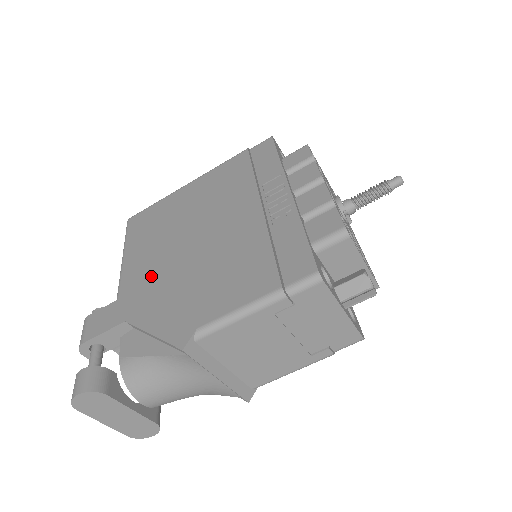
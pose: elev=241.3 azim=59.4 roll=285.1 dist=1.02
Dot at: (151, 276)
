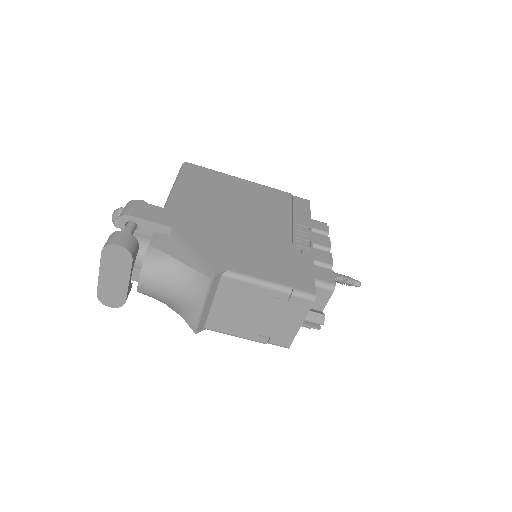
Dot at: (199, 214)
